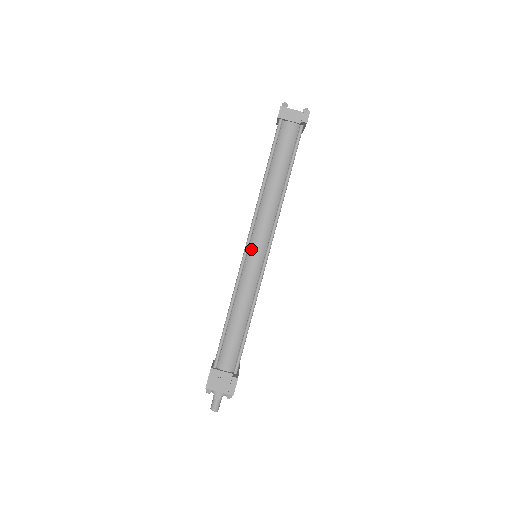
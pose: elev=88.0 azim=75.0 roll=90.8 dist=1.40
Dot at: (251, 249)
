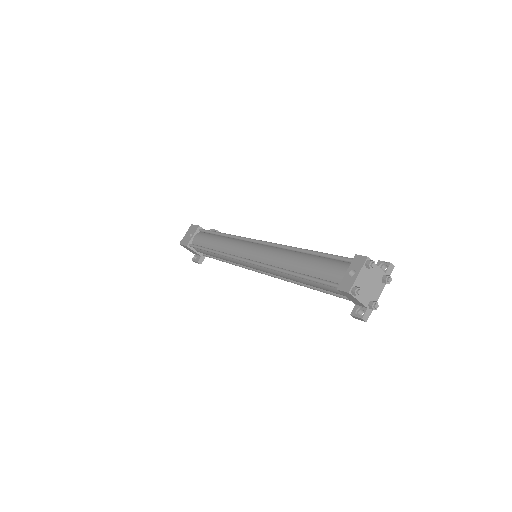
Dot at: (249, 263)
